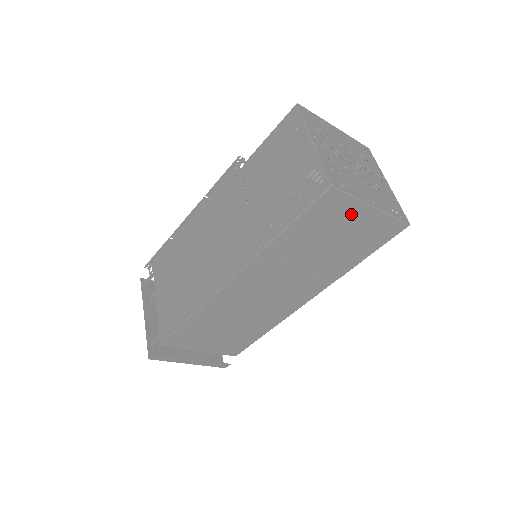
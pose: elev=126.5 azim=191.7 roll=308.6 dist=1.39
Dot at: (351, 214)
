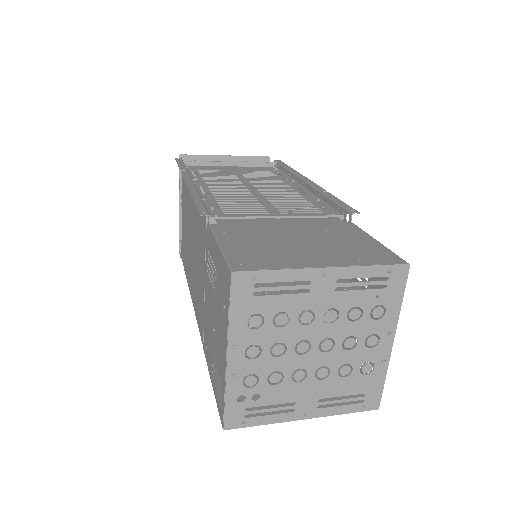
Dot at: (279, 404)
